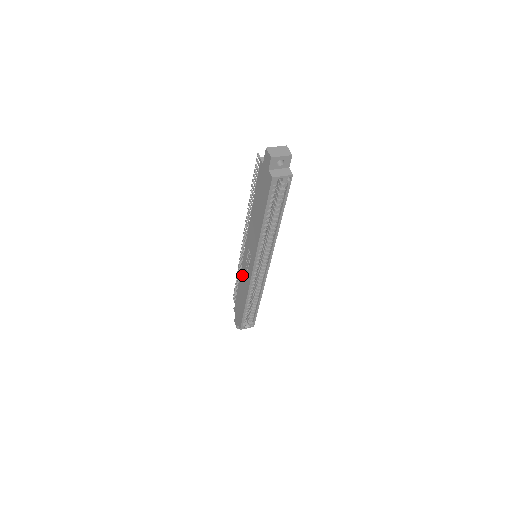
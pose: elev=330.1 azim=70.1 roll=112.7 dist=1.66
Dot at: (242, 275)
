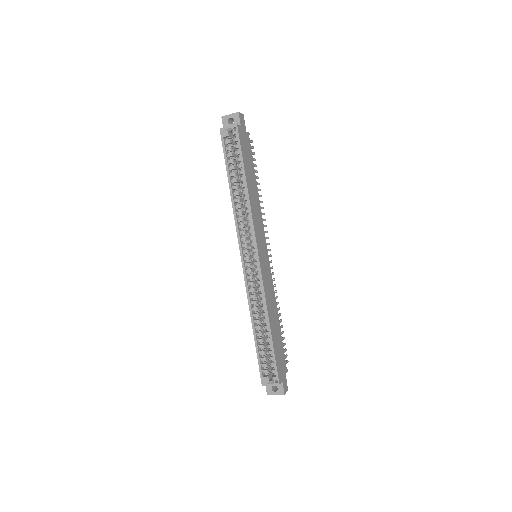
Dot at: occluded
